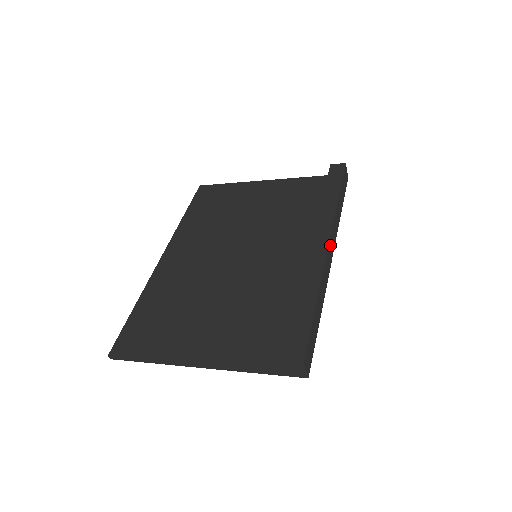
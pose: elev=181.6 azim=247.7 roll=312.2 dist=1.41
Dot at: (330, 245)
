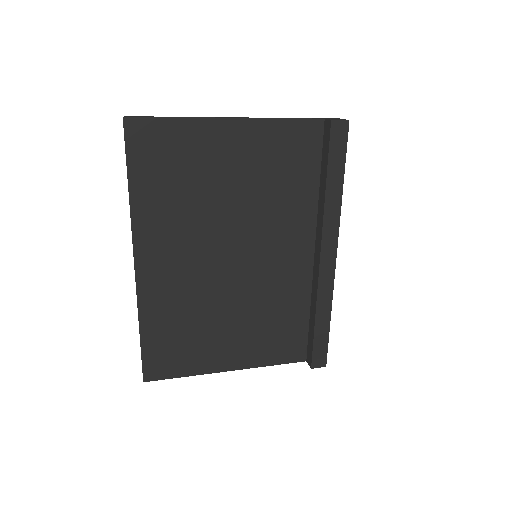
Dot at: (334, 251)
